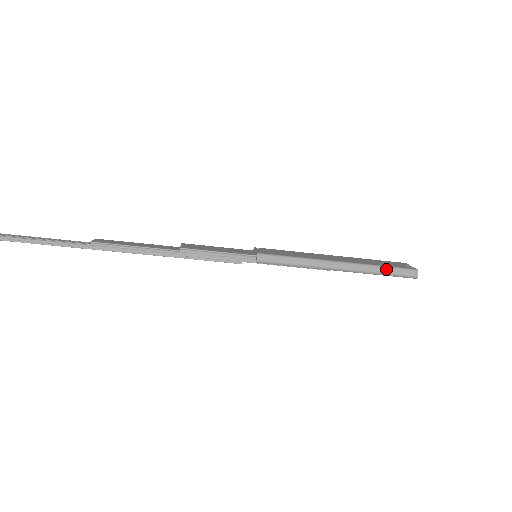
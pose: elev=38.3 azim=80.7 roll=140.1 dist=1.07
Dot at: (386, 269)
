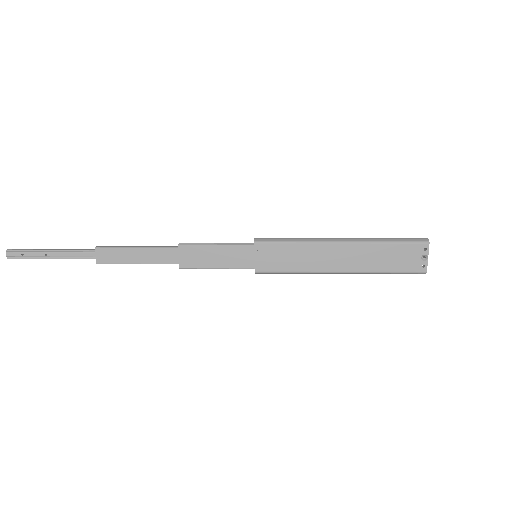
Dot at: occluded
